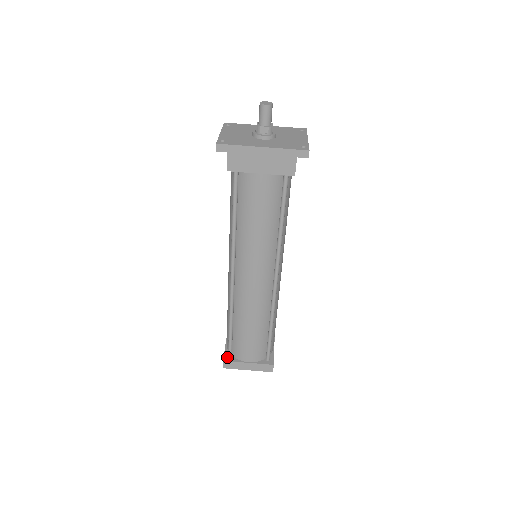
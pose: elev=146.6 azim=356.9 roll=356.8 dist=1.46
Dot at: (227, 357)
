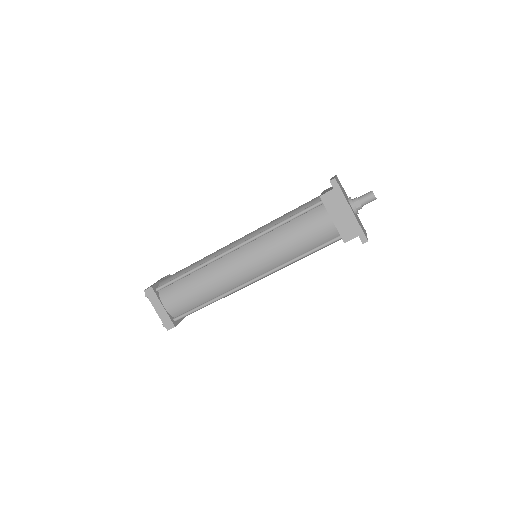
Dot at: (155, 288)
